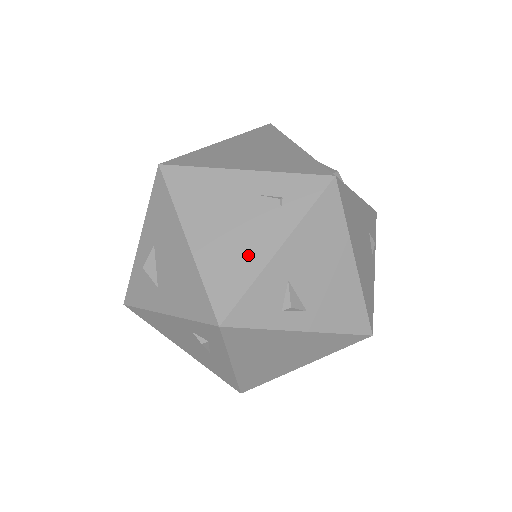
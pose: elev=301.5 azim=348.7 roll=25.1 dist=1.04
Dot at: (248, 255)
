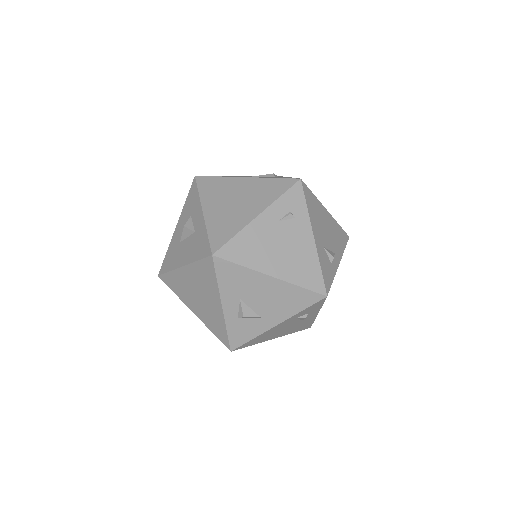
Dot at: (305, 253)
